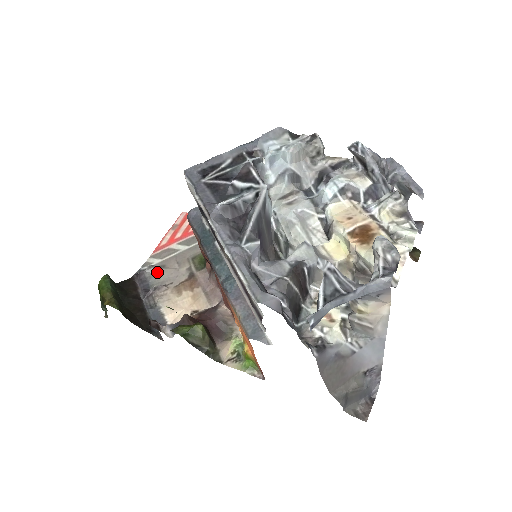
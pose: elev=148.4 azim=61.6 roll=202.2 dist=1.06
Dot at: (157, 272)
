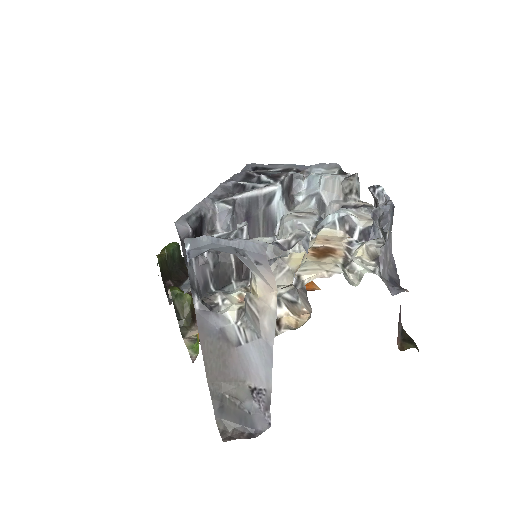
Dot at: occluded
